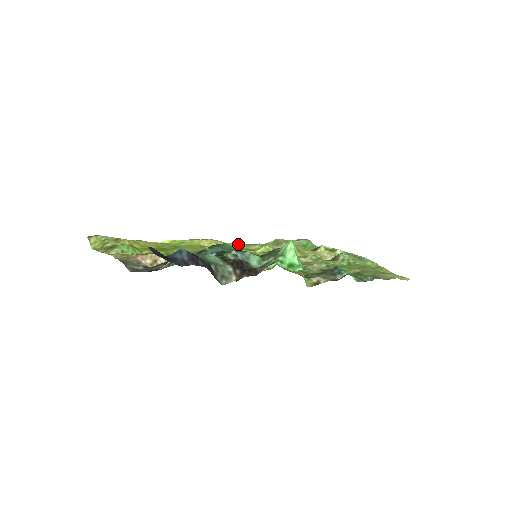
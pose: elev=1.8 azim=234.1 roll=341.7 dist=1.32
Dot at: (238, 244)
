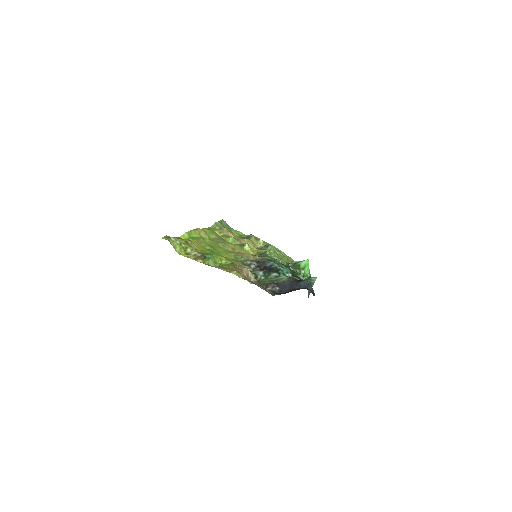
Dot at: (211, 232)
